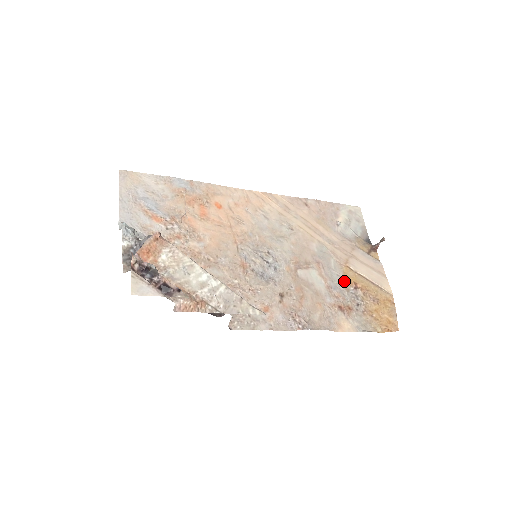
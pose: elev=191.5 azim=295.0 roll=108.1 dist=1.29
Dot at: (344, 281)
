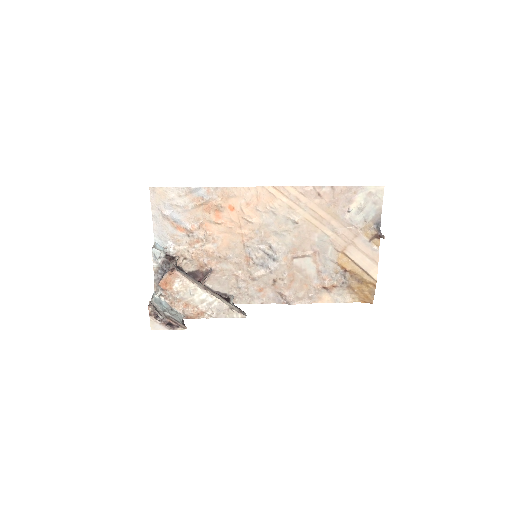
Dot at: (336, 266)
